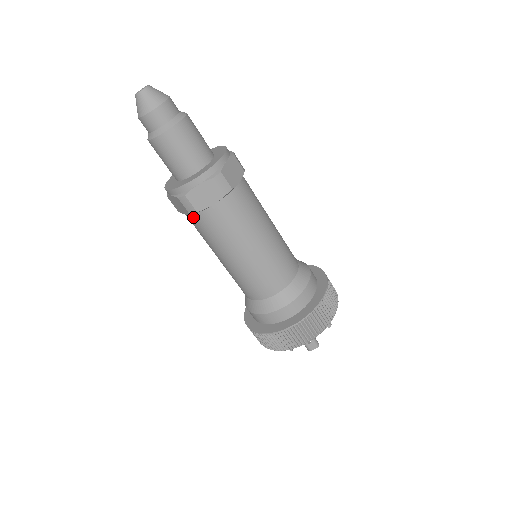
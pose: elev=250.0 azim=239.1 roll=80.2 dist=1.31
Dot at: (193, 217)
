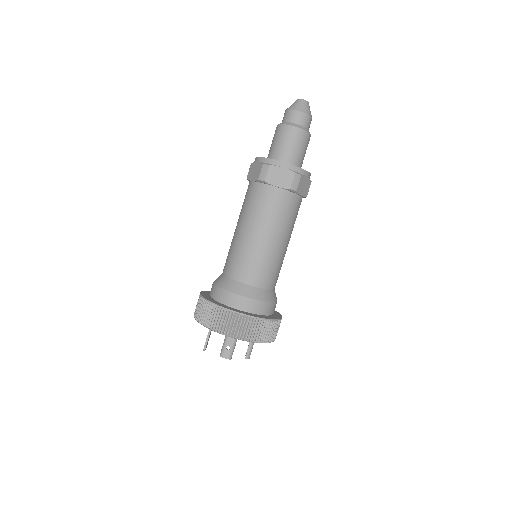
Dot at: (256, 185)
